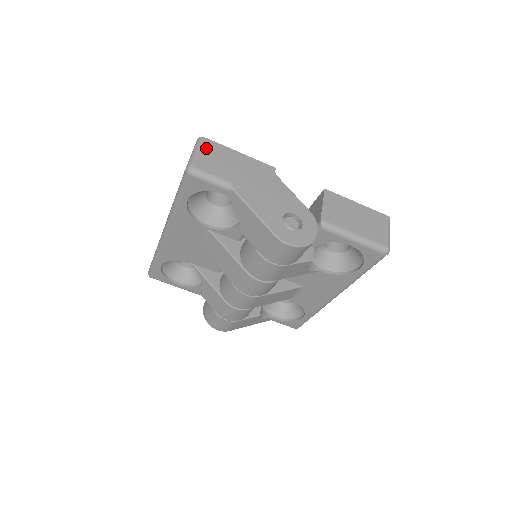
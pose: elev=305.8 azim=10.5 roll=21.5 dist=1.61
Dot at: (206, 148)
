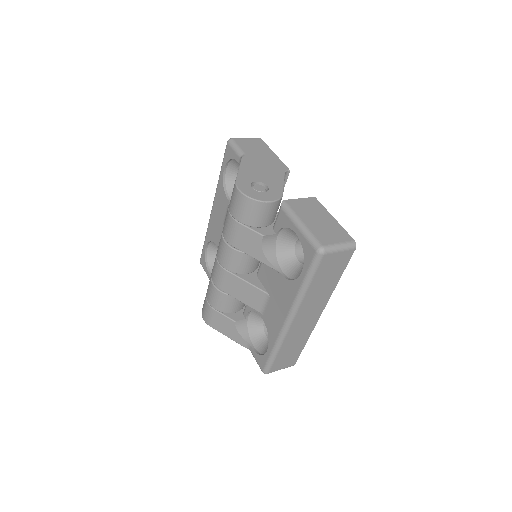
Dot at: (254, 140)
